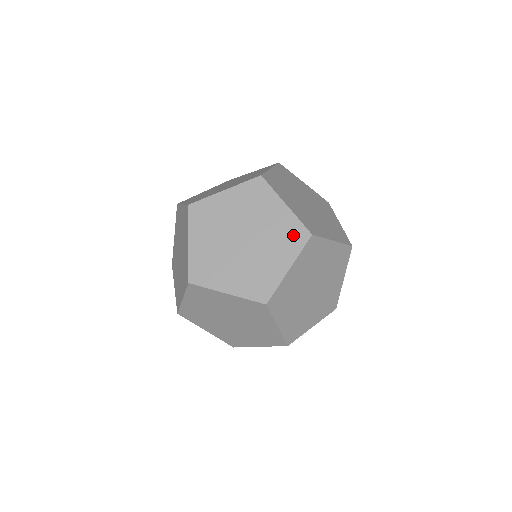
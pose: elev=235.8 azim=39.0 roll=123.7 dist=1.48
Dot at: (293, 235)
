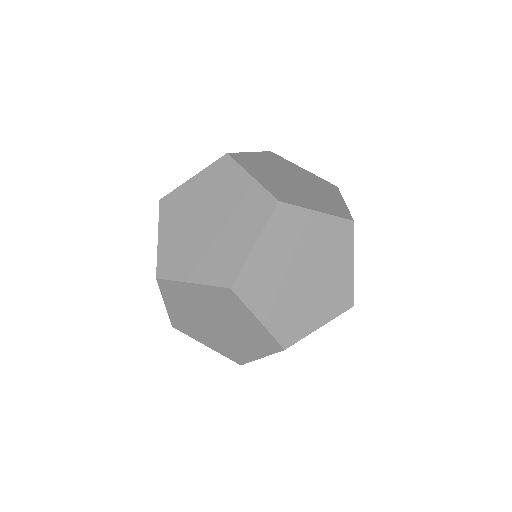
Dot at: (338, 209)
